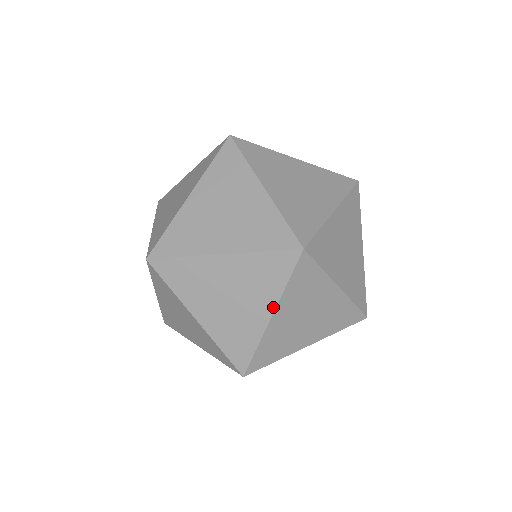
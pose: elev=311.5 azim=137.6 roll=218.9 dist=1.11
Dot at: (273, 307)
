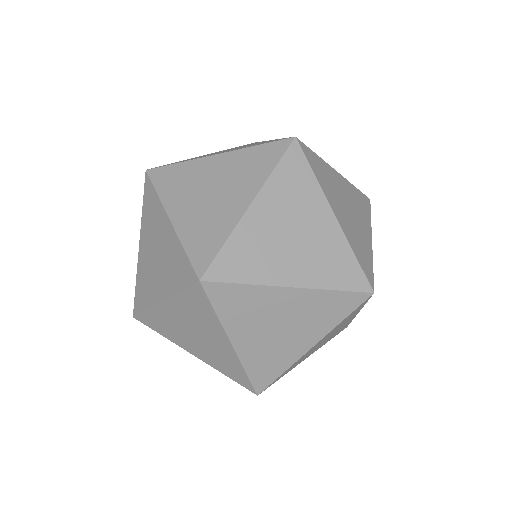
Dot at: (319, 339)
